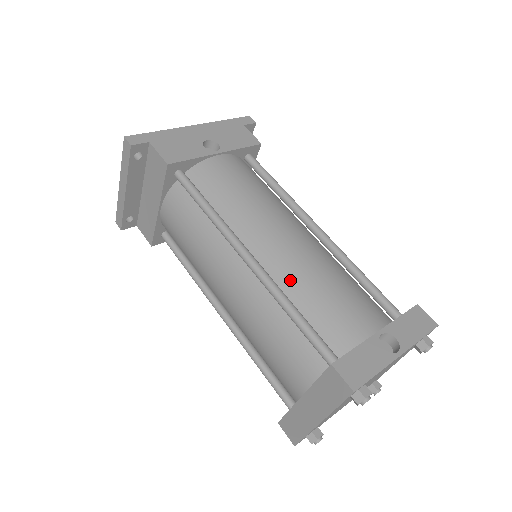
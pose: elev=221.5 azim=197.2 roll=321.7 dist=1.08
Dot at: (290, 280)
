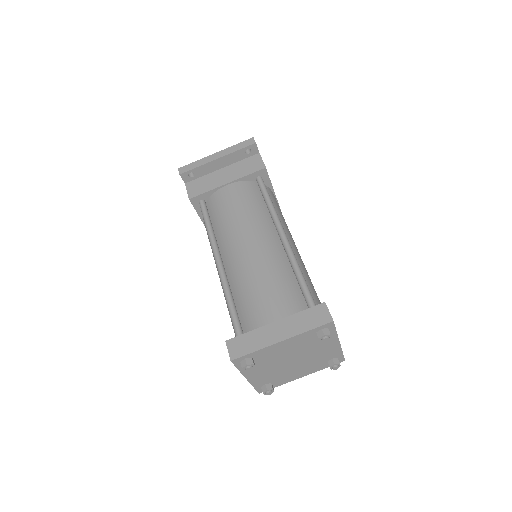
Dot at: (299, 265)
